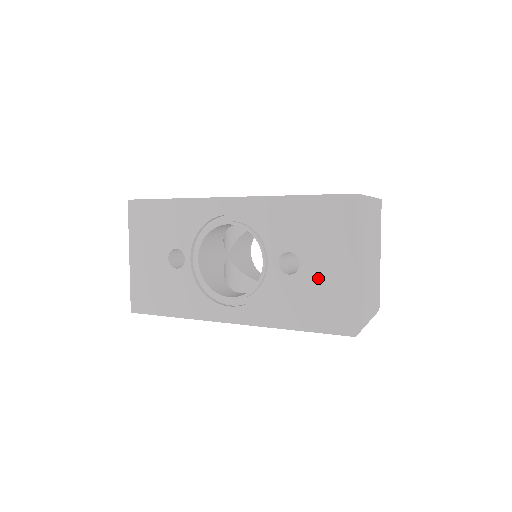
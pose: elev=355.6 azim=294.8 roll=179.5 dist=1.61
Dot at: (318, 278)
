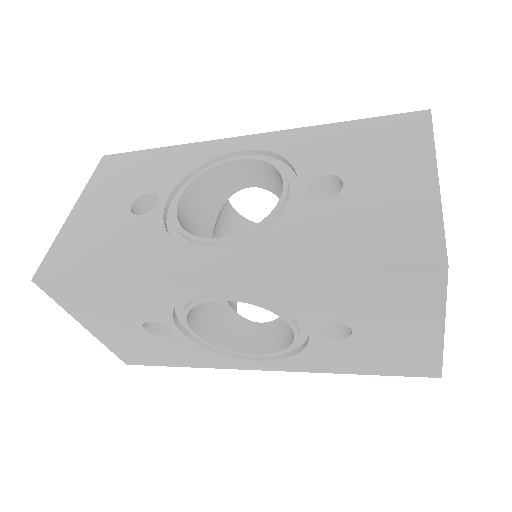
Dot at: (383, 342)
